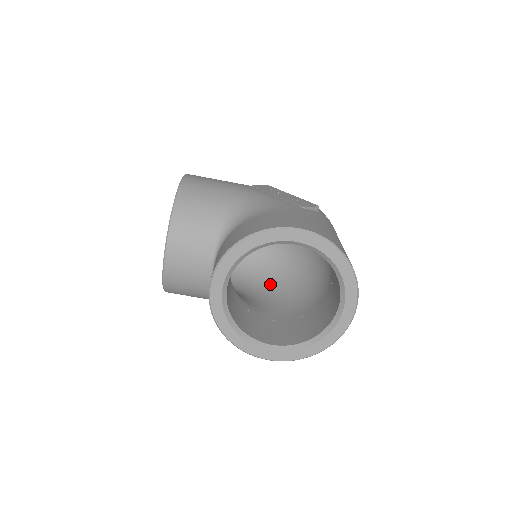
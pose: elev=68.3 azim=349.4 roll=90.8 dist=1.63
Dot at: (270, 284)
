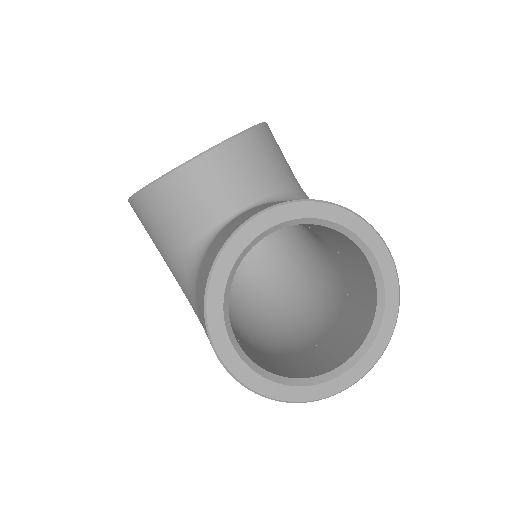
Dot at: occluded
